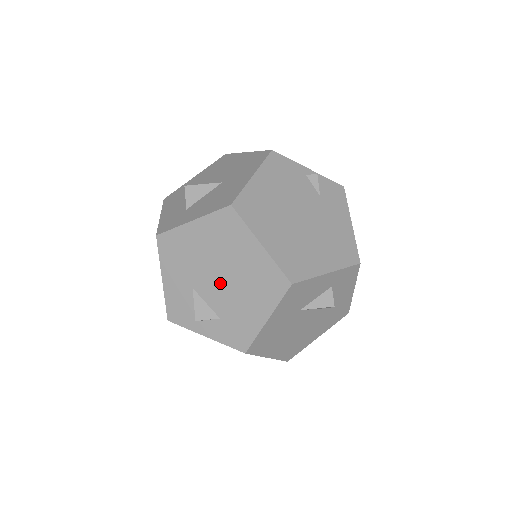
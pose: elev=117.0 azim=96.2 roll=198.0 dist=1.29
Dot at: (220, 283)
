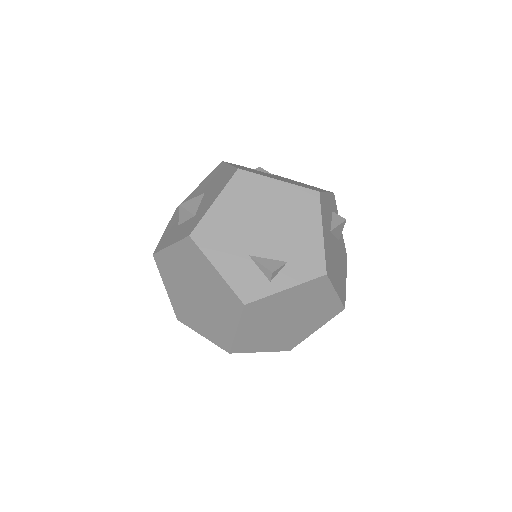
Dot at: (268, 232)
